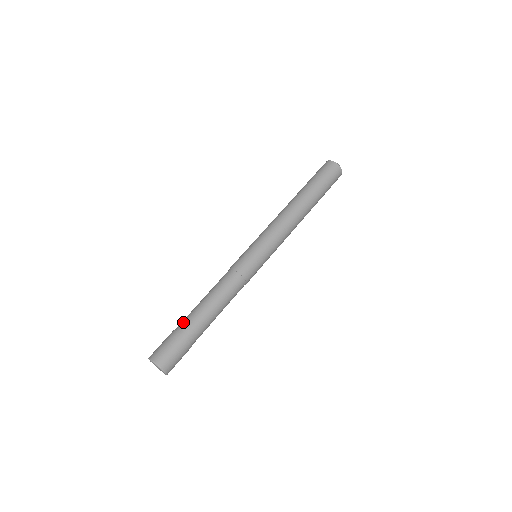
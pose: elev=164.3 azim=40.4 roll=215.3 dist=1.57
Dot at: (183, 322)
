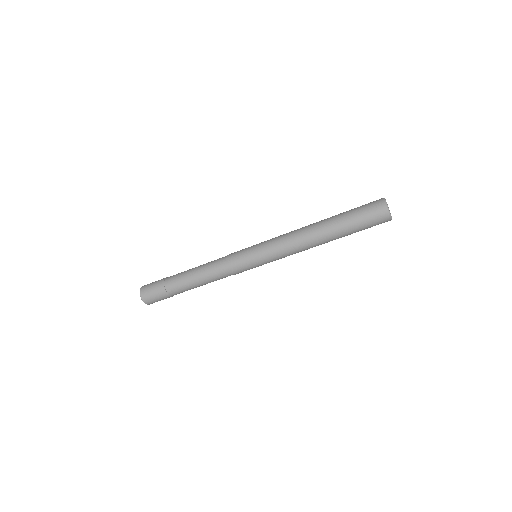
Dot at: (172, 279)
